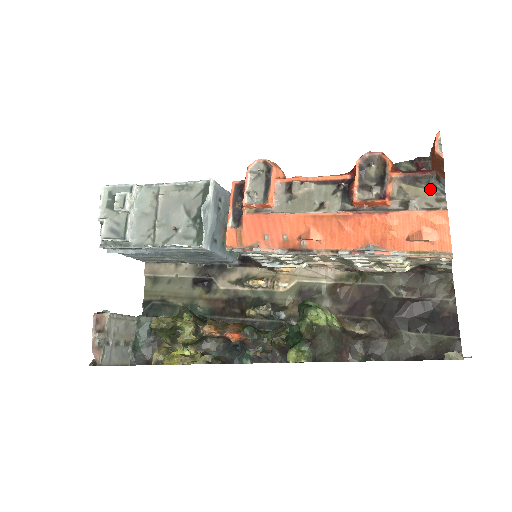
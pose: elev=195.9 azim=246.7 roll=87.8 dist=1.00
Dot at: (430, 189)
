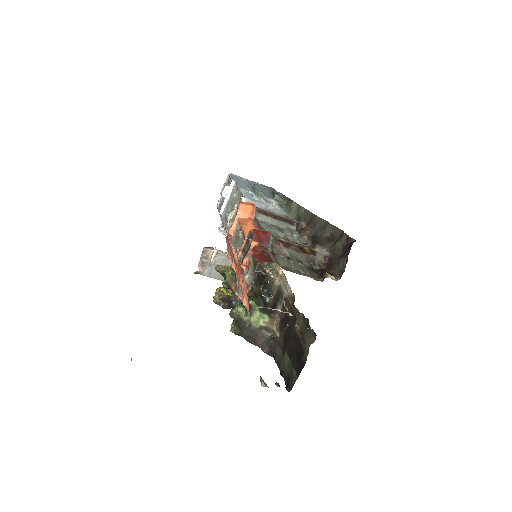
Dot at: (253, 273)
